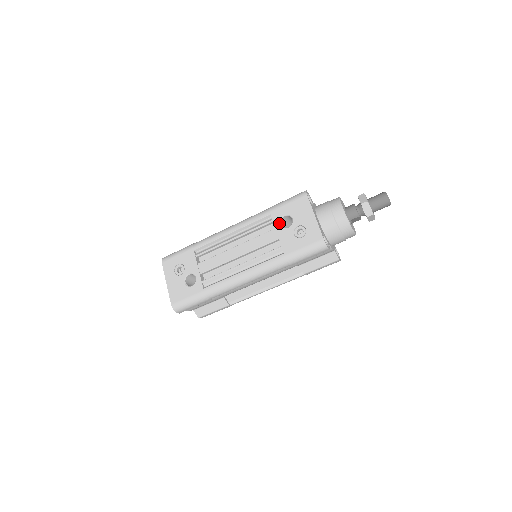
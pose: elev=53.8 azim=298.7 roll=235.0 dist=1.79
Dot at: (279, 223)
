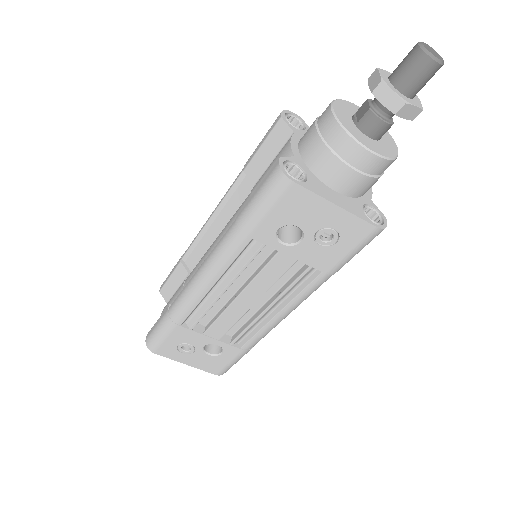
Dot at: (279, 243)
